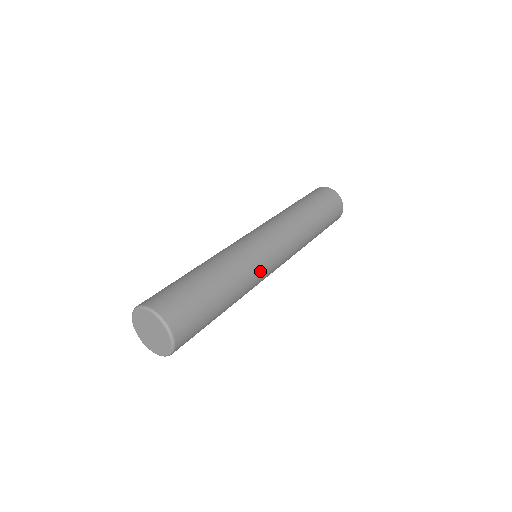
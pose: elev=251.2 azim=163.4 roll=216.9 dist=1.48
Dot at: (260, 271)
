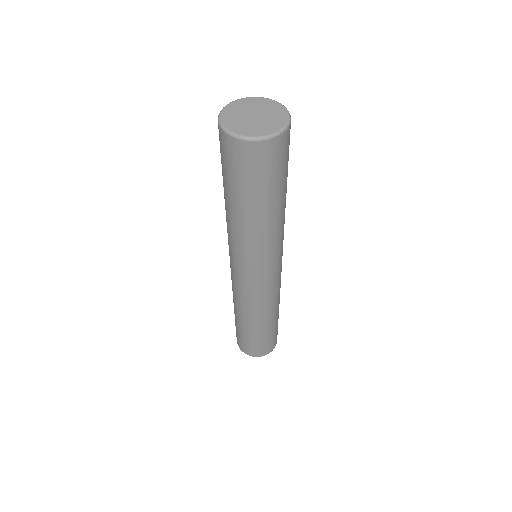
Dot at: occluded
